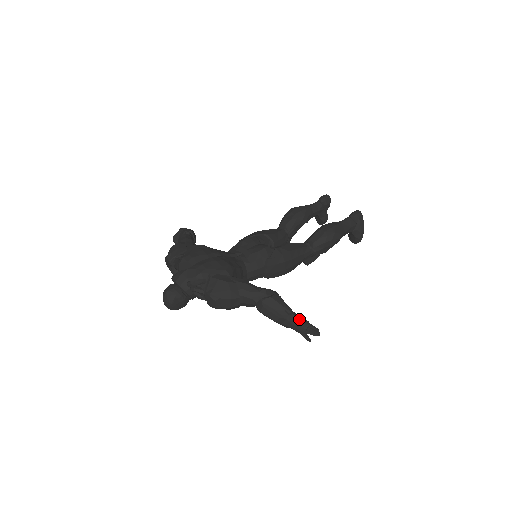
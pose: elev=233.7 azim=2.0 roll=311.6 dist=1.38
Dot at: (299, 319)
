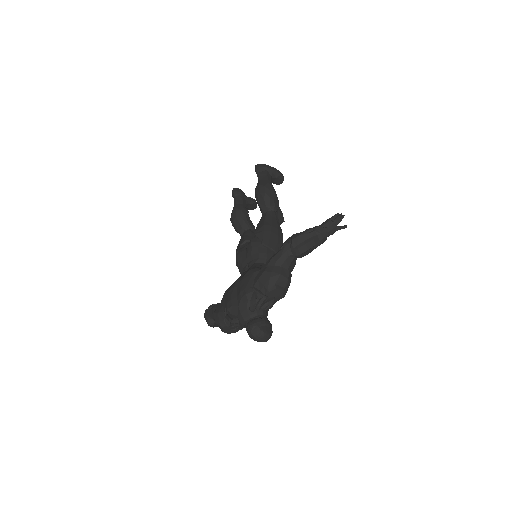
Dot at: (322, 225)
